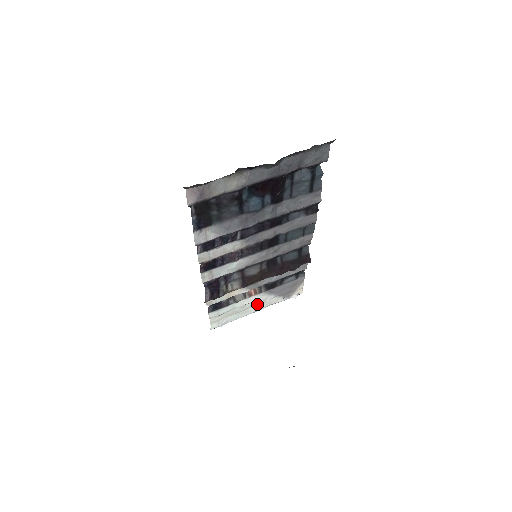
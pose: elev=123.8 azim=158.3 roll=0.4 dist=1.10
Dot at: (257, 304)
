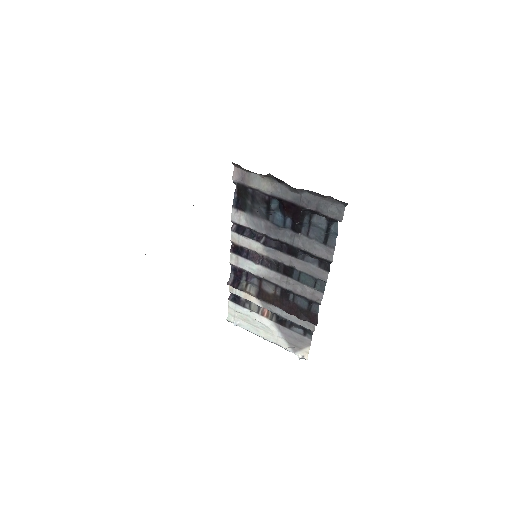
Dot at: (267, 331)
